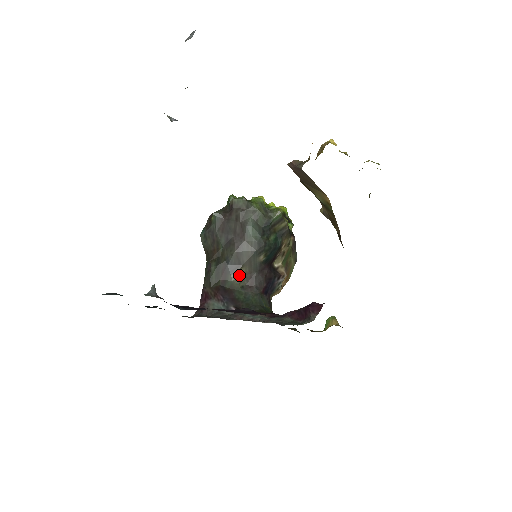
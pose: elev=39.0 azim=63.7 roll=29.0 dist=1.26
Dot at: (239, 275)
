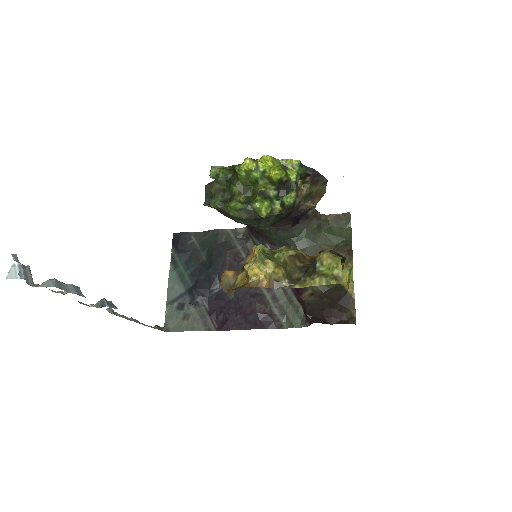
Dot at: occluded
